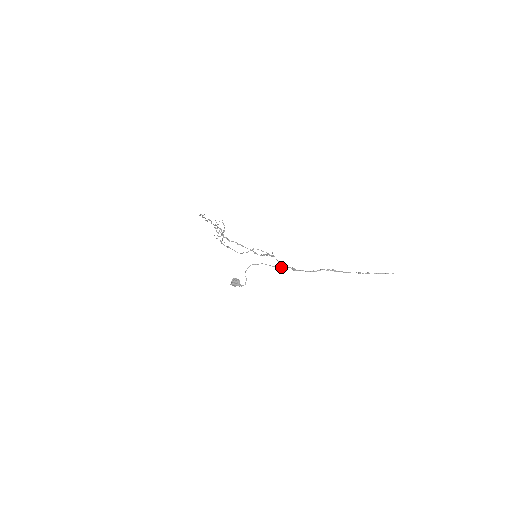
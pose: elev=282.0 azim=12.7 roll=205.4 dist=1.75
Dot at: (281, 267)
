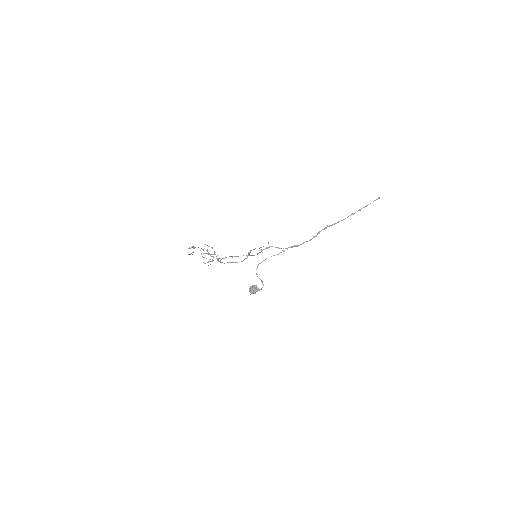
Dot at: occluded
